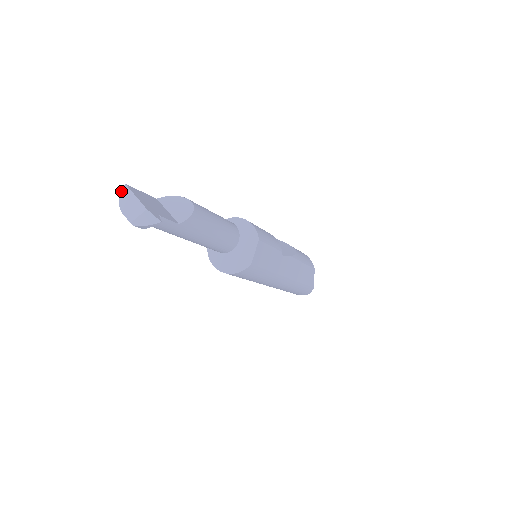
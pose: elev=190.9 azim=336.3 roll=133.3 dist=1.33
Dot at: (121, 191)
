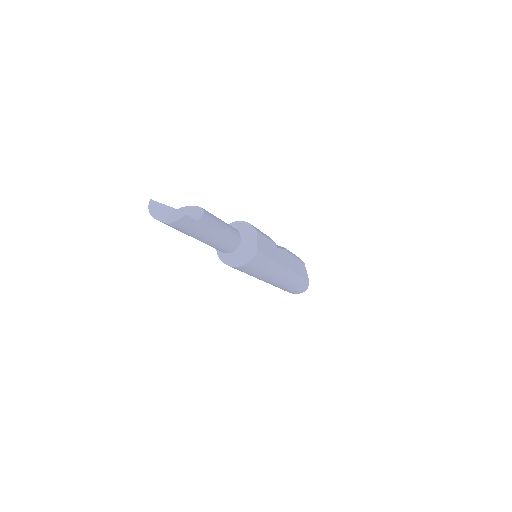
Dot at: (149, 205)
